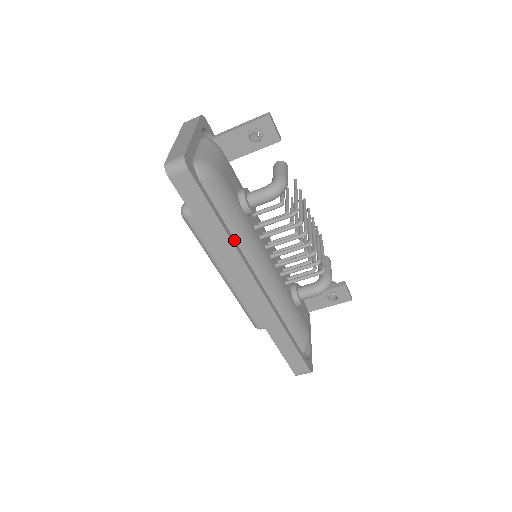
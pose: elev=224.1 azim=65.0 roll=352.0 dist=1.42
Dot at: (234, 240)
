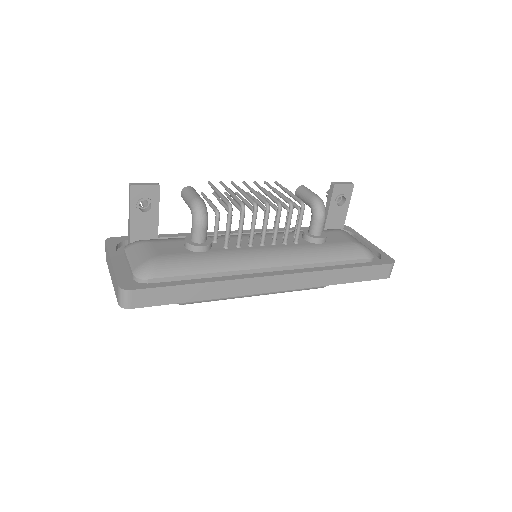
Dot at: (221, 277)
